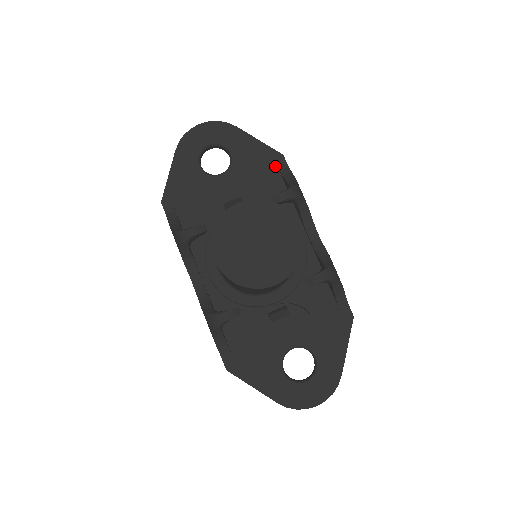
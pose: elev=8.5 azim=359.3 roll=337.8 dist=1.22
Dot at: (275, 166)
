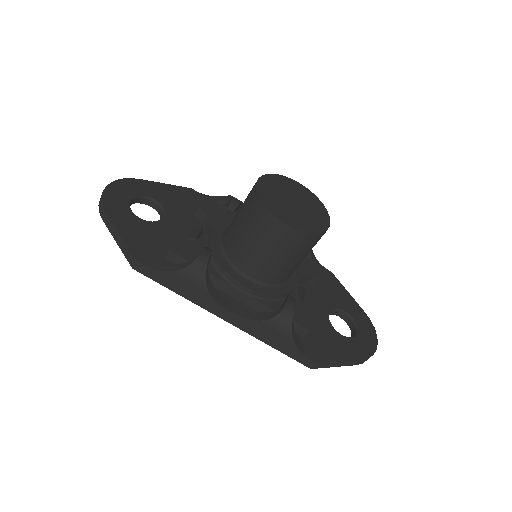
Dot at: (194, 198)
